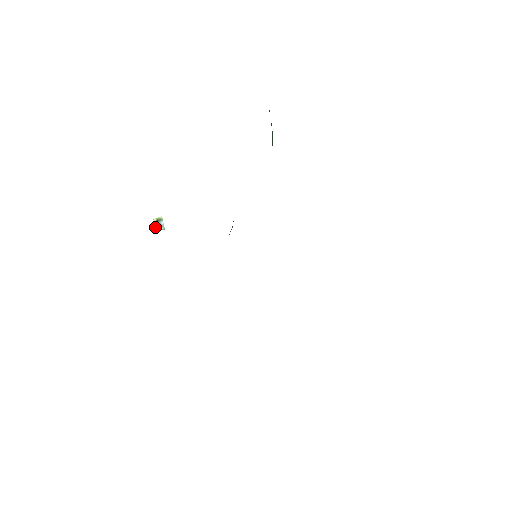
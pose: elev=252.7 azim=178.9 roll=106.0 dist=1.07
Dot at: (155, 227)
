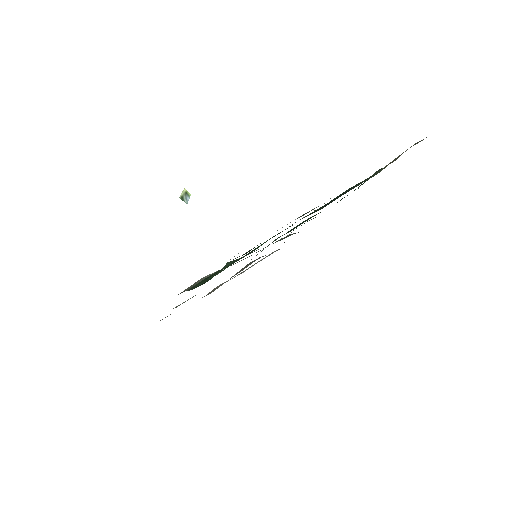
Dot at: (182, 195)
